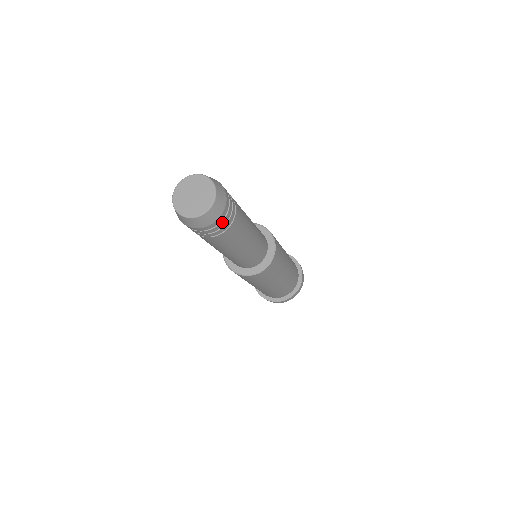
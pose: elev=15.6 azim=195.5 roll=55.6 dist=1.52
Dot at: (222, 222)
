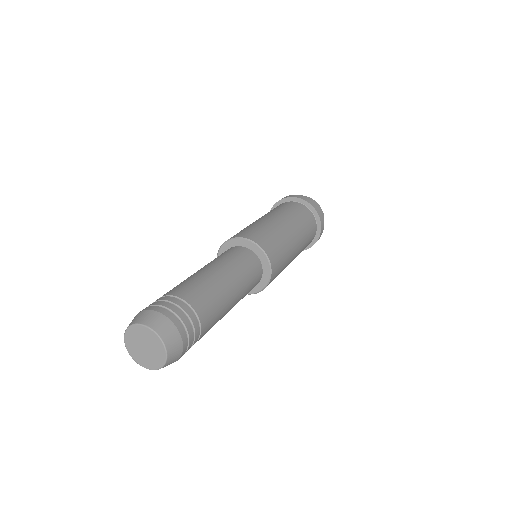
Dot at: (189, 342)
